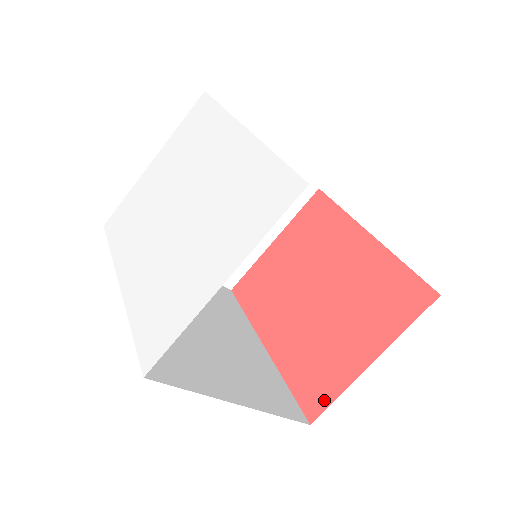
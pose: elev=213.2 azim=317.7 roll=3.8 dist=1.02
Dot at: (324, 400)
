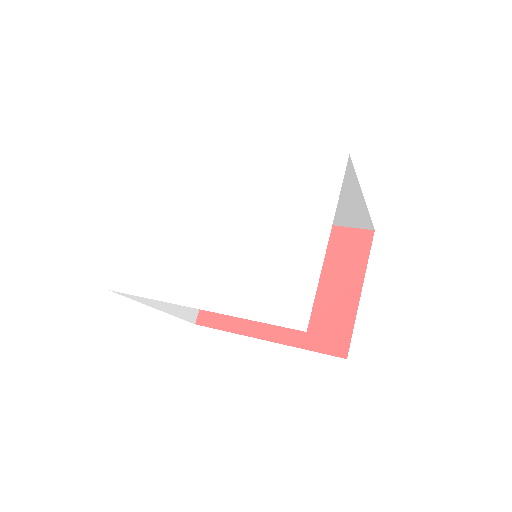
Dot at: (345, 337)
